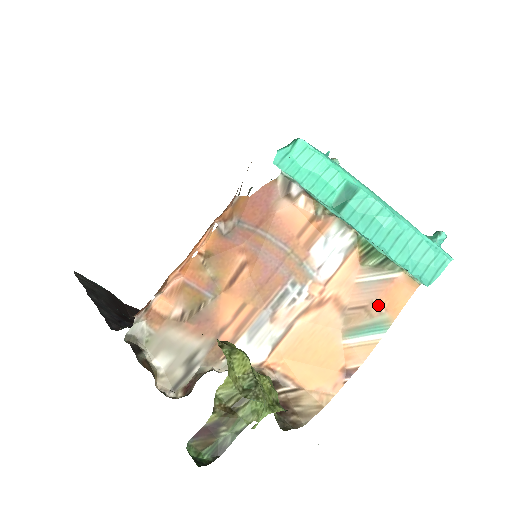
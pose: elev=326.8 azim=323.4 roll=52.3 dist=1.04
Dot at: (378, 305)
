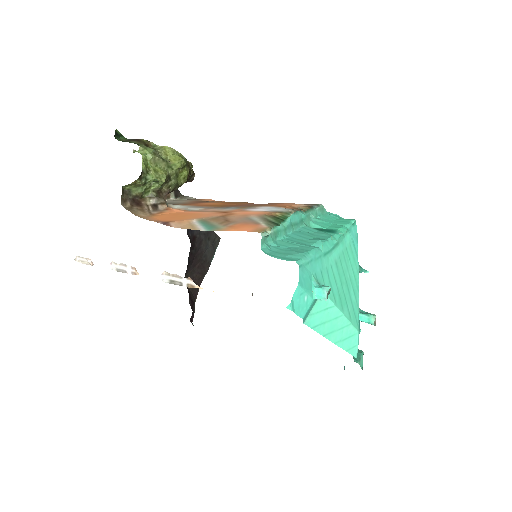
Dot at: (232, 224)
